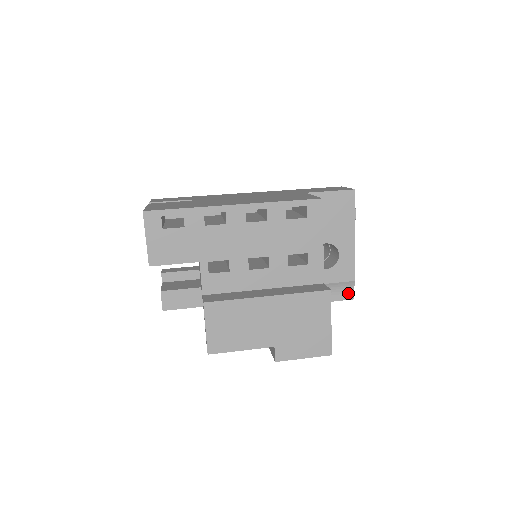
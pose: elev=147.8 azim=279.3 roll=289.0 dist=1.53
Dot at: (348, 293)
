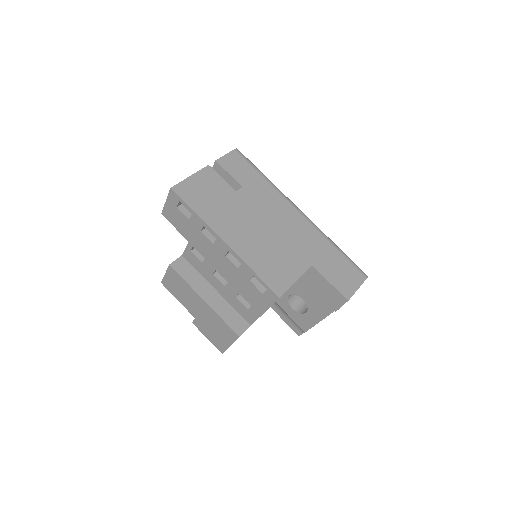
Dot at: (298, 330)
